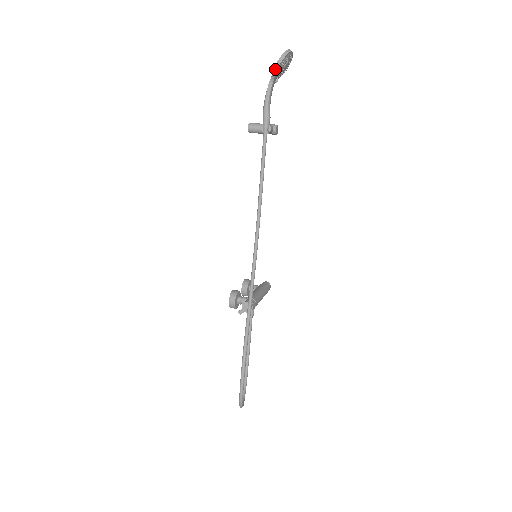
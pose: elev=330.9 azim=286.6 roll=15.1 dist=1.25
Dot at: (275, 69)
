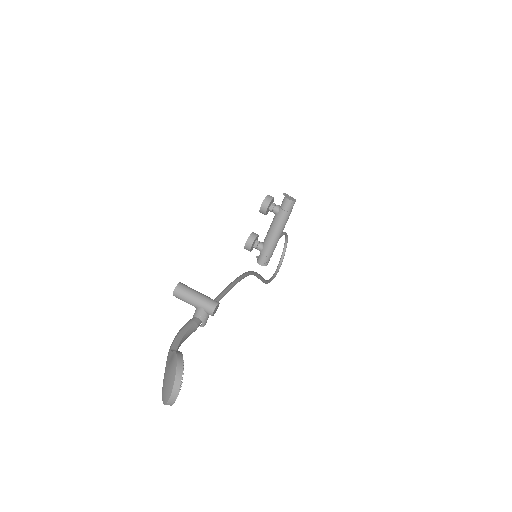
Dot at: occluded
